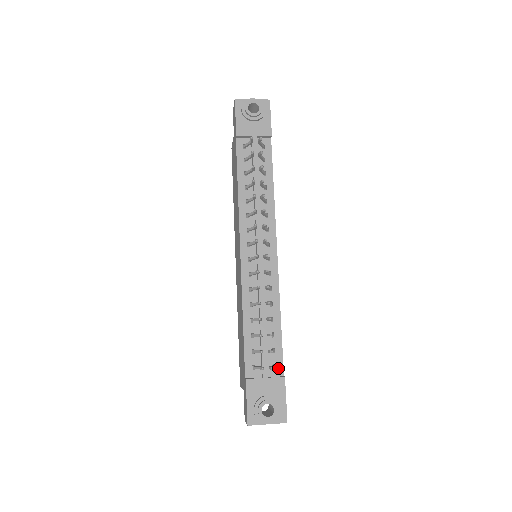
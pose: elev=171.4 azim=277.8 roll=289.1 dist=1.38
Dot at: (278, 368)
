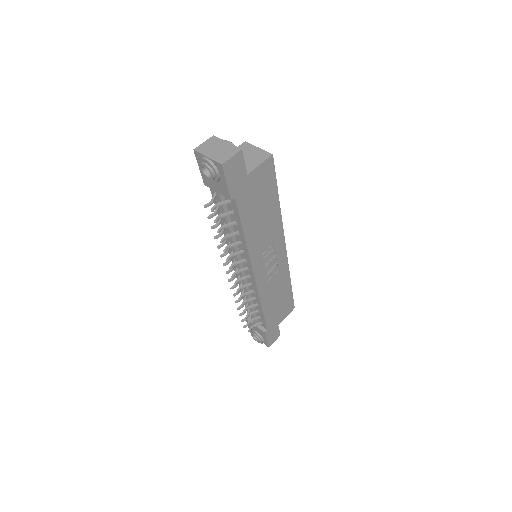
Dot at: (264, 325)
